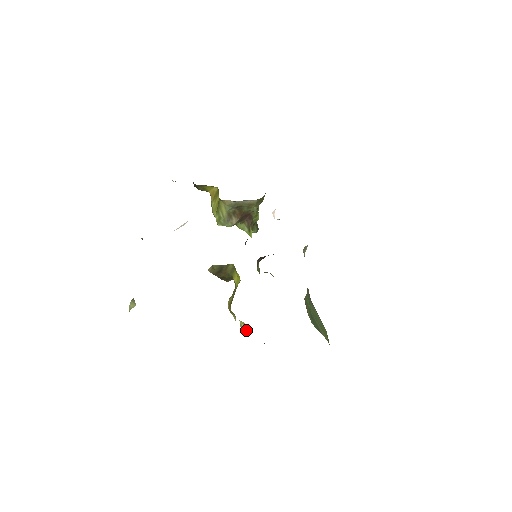
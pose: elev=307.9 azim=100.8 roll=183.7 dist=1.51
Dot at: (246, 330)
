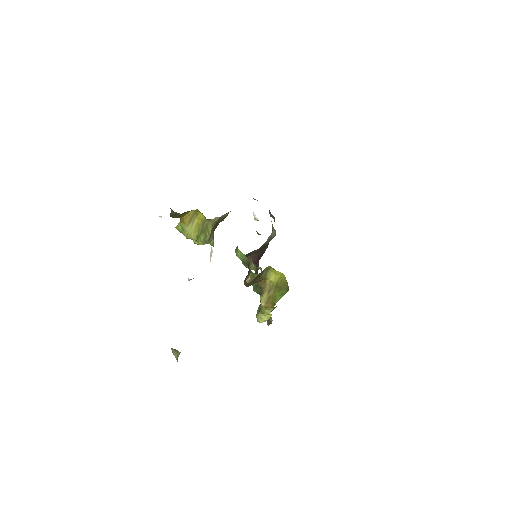
Dot at: (267, 319)
